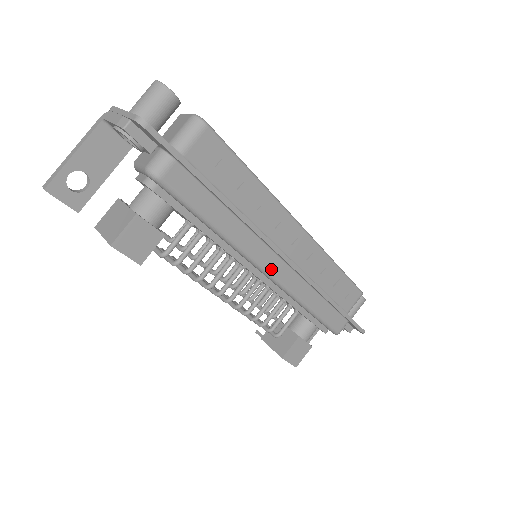
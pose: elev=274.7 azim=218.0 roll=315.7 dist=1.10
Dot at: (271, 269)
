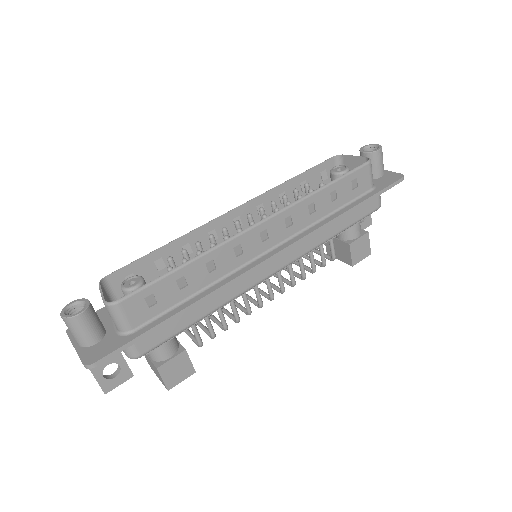
Dot at: (273, 270)
